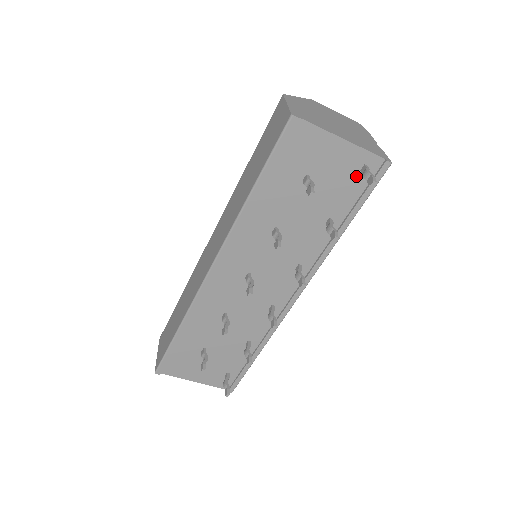
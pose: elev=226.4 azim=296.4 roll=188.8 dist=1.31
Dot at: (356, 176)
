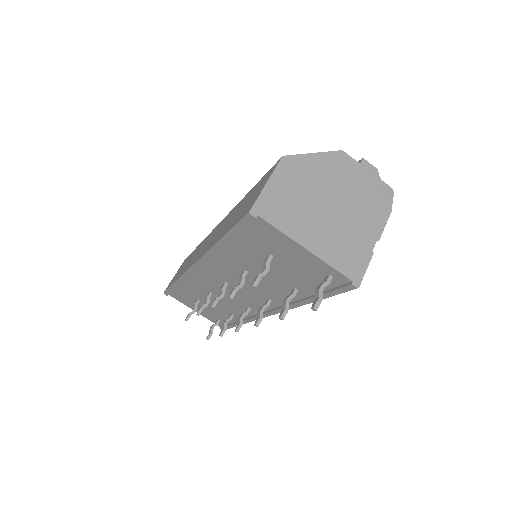
Dot at: (321, 277)
